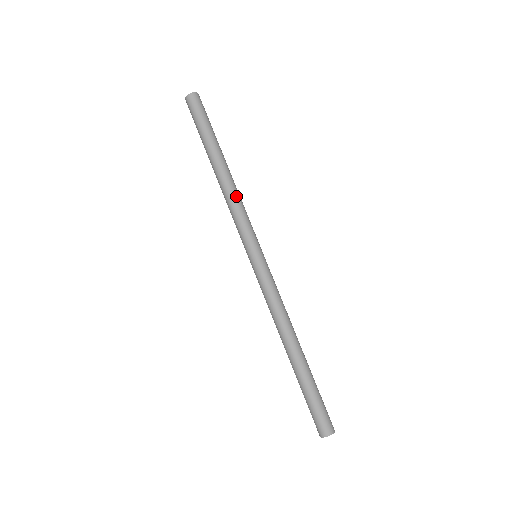
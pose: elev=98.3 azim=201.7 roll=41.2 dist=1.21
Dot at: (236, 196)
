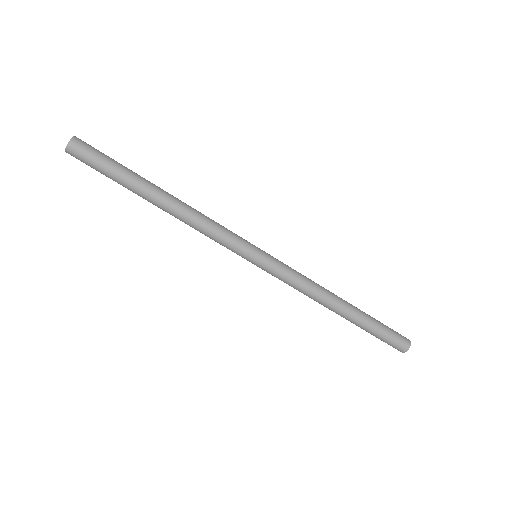
Dot at: (198, 219)
